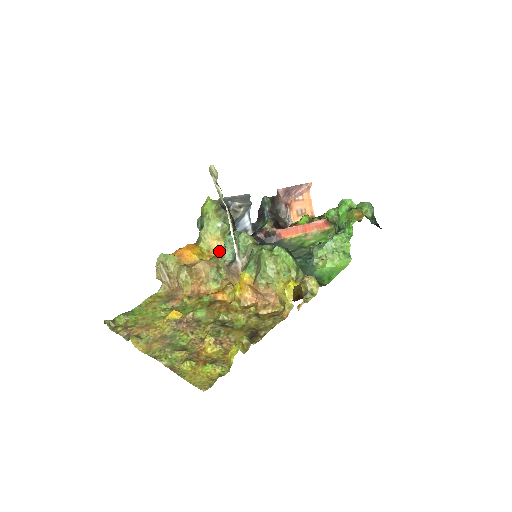
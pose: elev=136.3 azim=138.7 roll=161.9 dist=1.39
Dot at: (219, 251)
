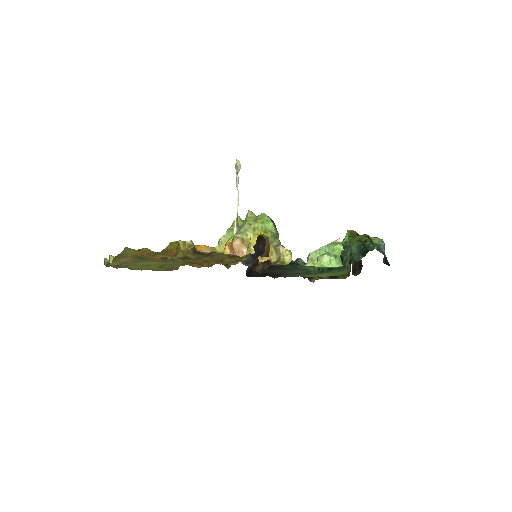
Dot at: occluded
